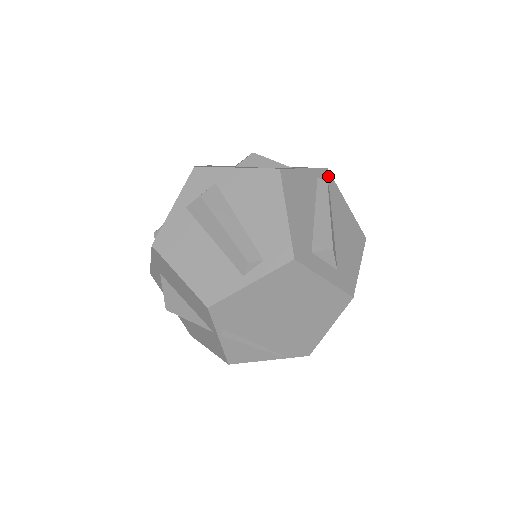
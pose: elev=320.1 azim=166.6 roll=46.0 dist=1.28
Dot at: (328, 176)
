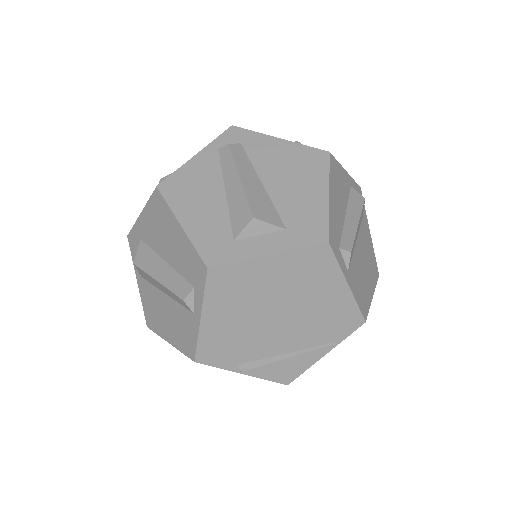
Dot at: (236, 133)
